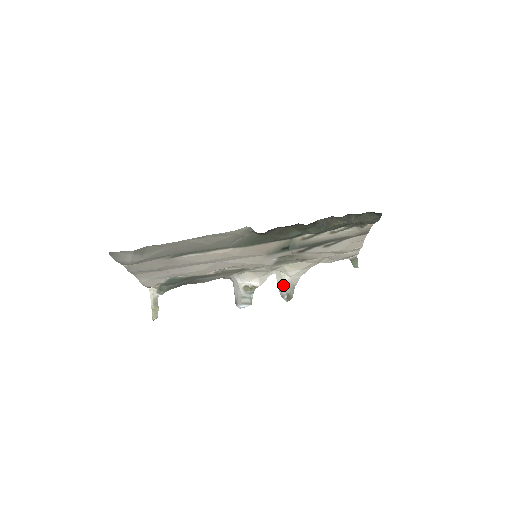
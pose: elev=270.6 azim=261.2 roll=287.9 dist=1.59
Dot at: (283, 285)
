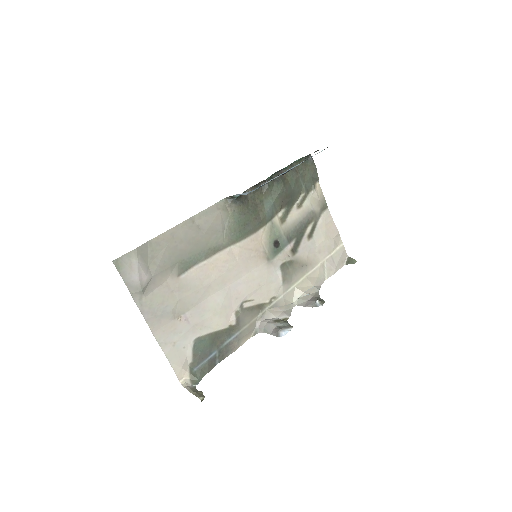
Dot at: (308, 302)
